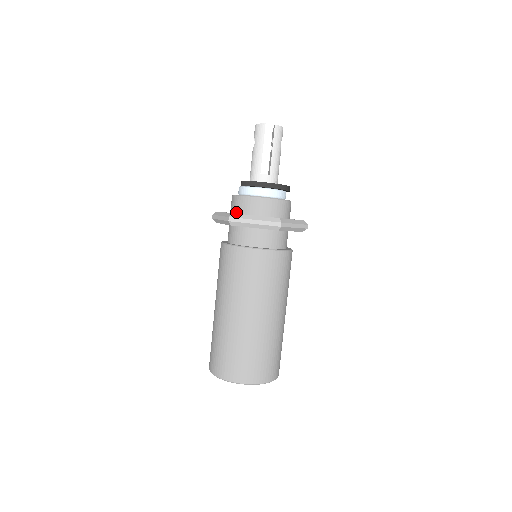
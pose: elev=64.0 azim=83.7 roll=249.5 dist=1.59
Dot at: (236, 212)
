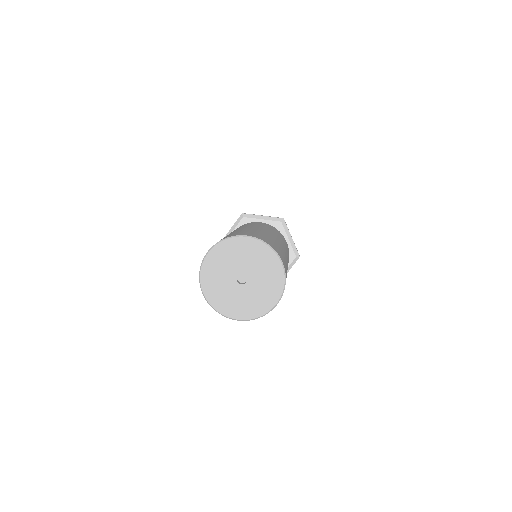
Dot at: occluded
